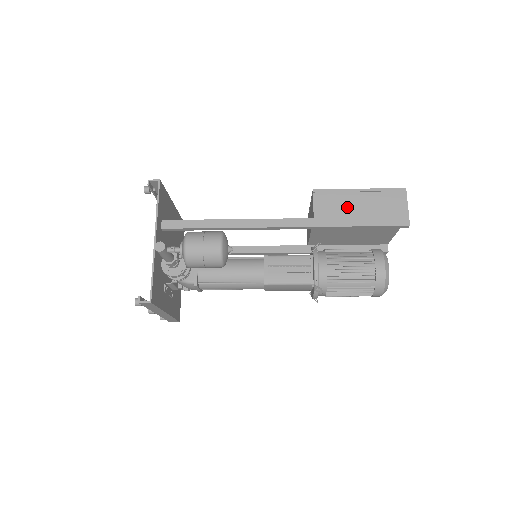
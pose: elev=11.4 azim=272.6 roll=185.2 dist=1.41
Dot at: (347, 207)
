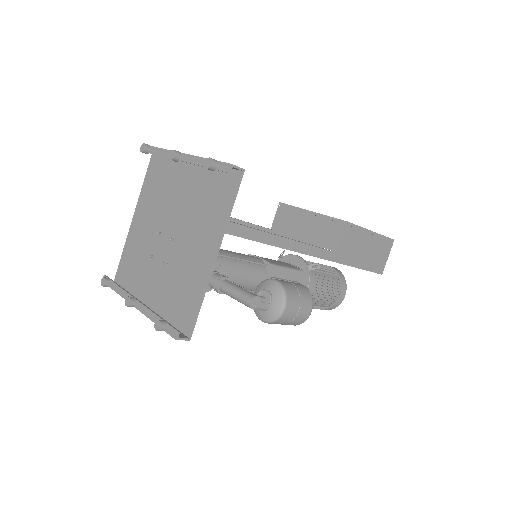
Dot at: (360, 248)
